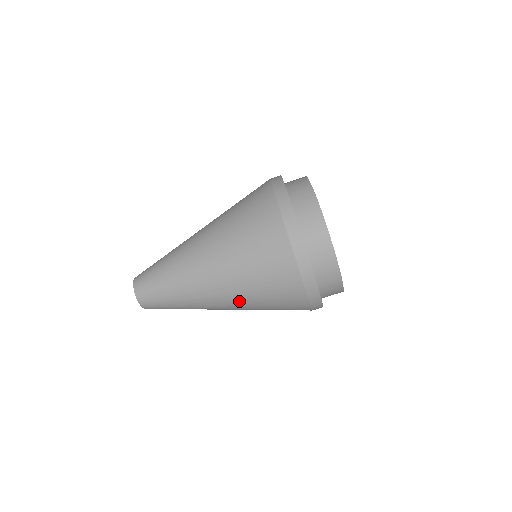
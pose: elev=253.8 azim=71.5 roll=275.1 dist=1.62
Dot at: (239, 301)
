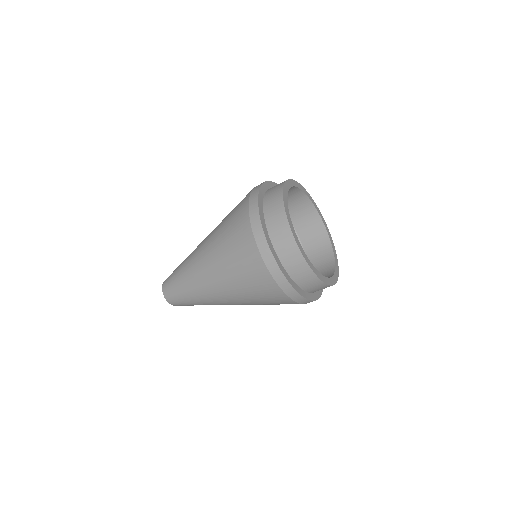
Dot at: (226, 287)
